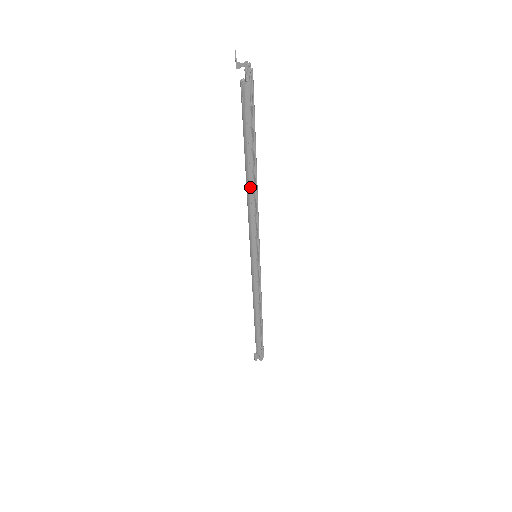
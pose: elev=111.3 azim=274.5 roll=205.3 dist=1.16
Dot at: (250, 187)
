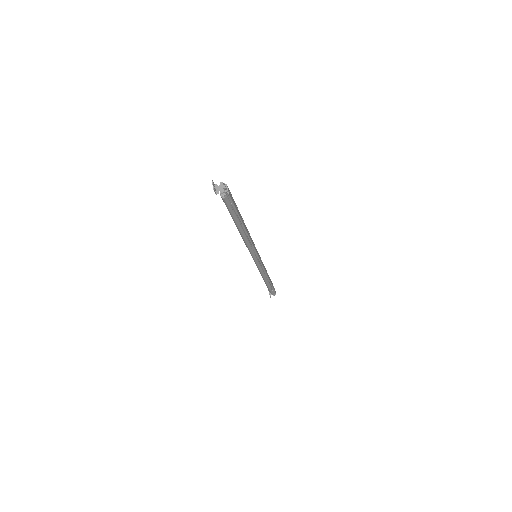
Dot at: (242, 234)
